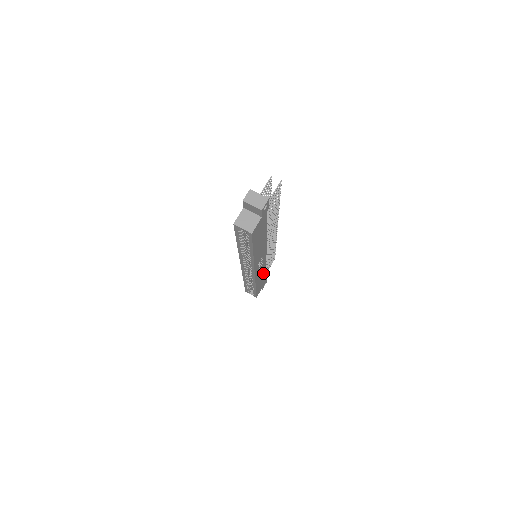
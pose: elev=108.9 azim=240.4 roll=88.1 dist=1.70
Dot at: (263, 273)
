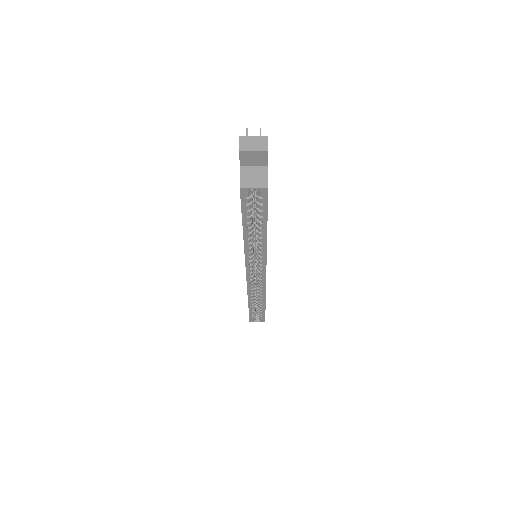
Dot at: occluded
